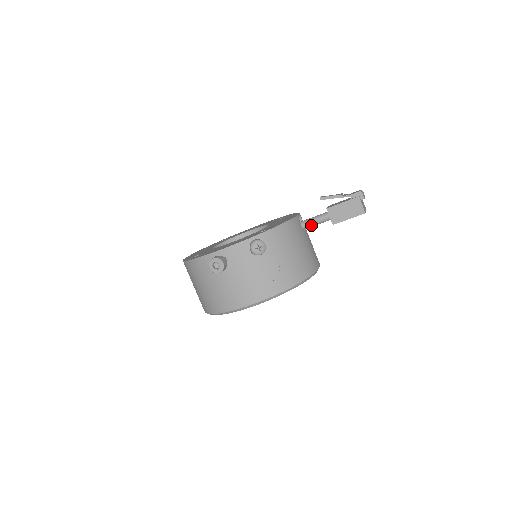
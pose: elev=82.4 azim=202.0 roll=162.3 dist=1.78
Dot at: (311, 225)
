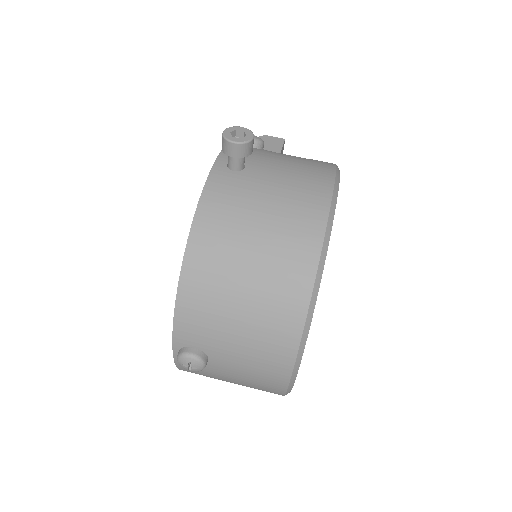
Dot at: occluded
